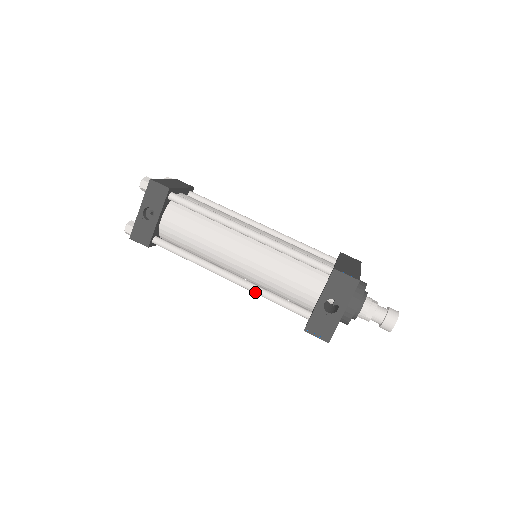
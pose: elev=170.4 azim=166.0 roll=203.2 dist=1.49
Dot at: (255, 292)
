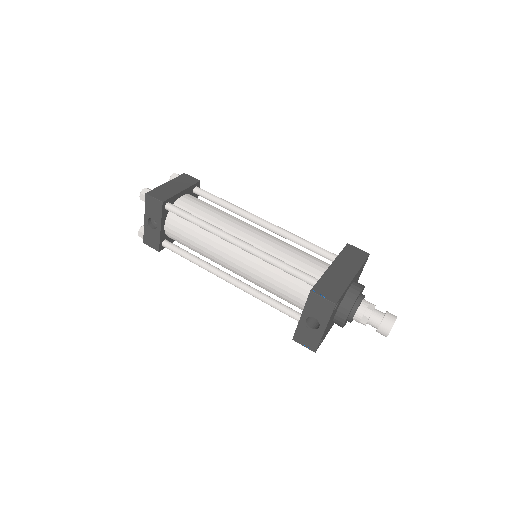
Dot at: occluded
